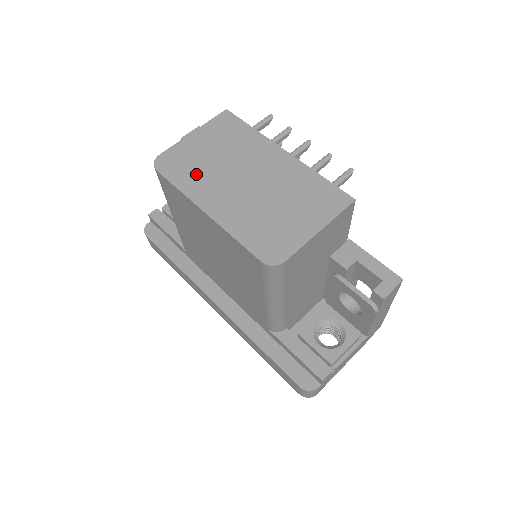
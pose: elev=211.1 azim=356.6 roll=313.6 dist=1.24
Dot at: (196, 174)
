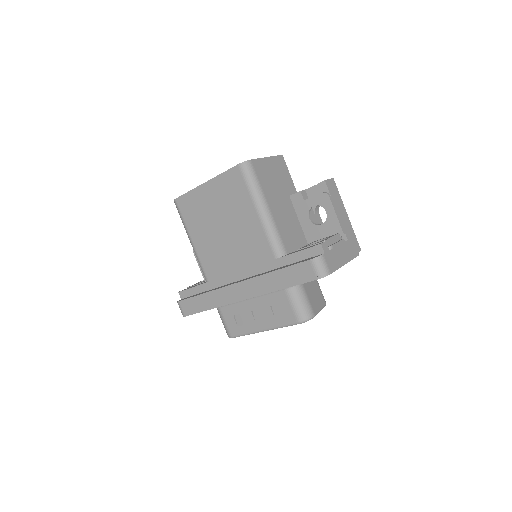
Dot at: occluded
